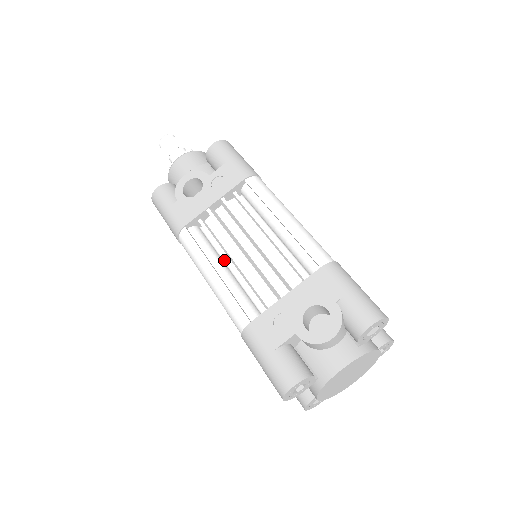
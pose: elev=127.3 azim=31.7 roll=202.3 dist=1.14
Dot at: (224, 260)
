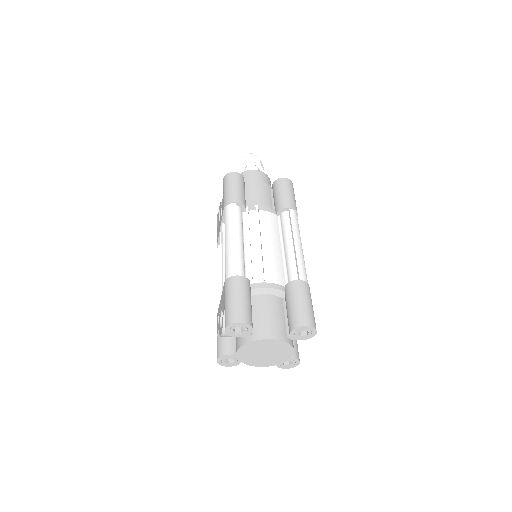
Dot at: occluded
